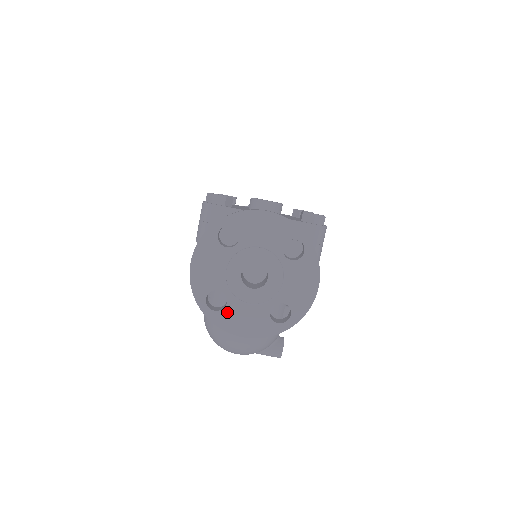
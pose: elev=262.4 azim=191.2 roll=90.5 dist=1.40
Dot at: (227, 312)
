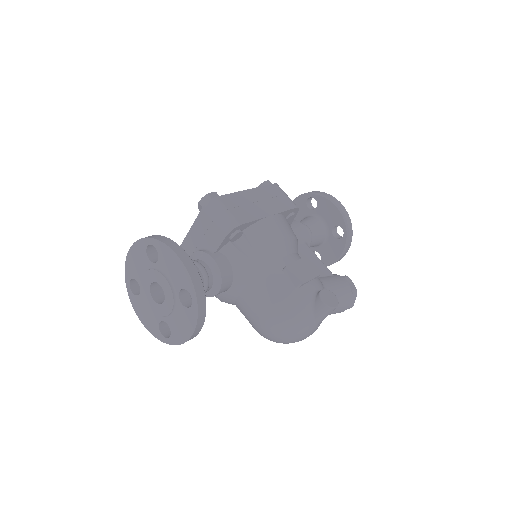
Dot at: (173, 330)
